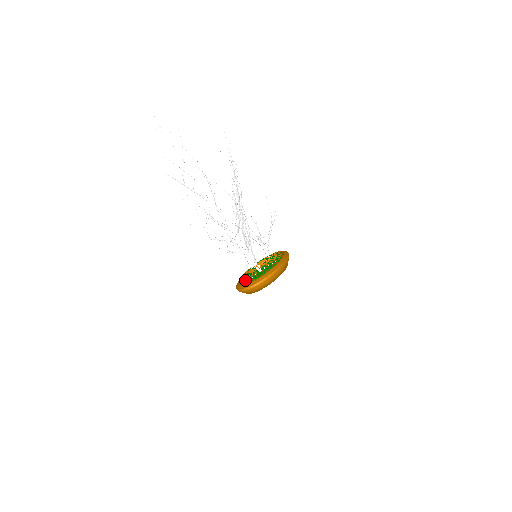
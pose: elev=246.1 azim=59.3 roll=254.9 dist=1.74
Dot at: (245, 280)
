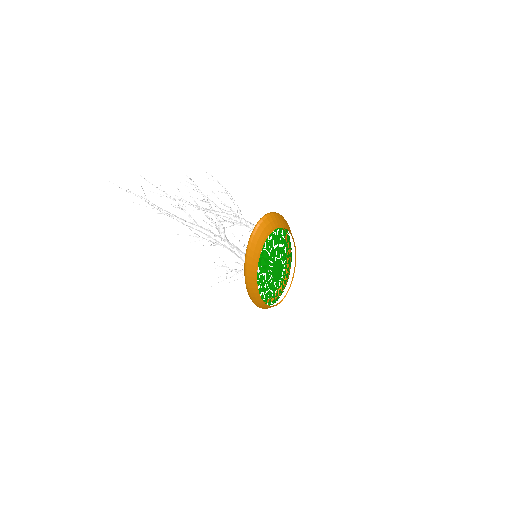
Dot at: occluded
